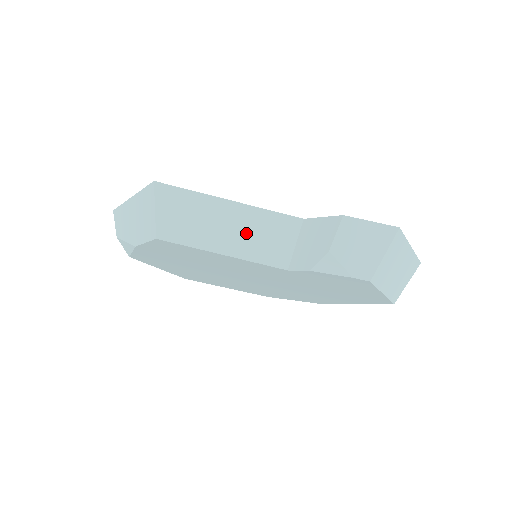
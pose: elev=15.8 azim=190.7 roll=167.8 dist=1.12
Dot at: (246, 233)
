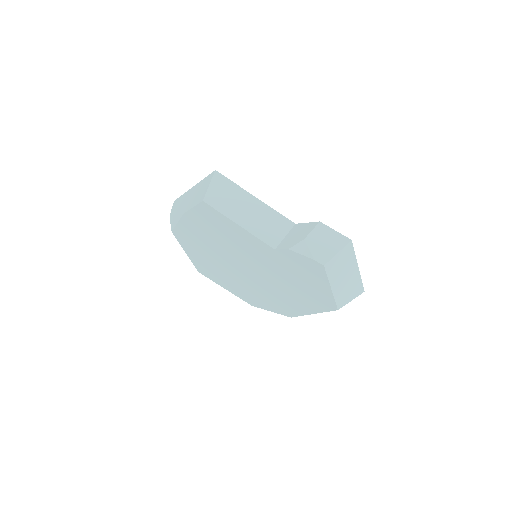
Dot at: (257, 218)
